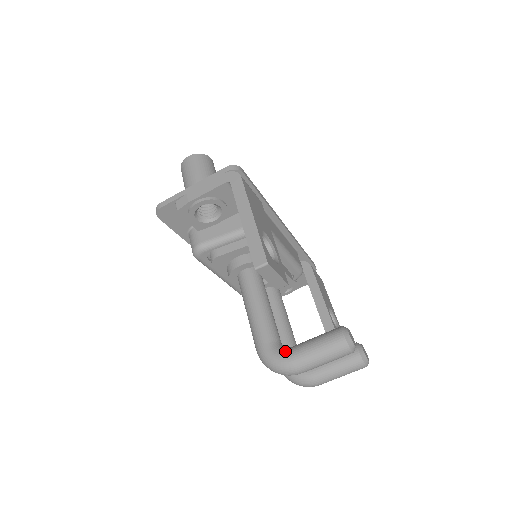
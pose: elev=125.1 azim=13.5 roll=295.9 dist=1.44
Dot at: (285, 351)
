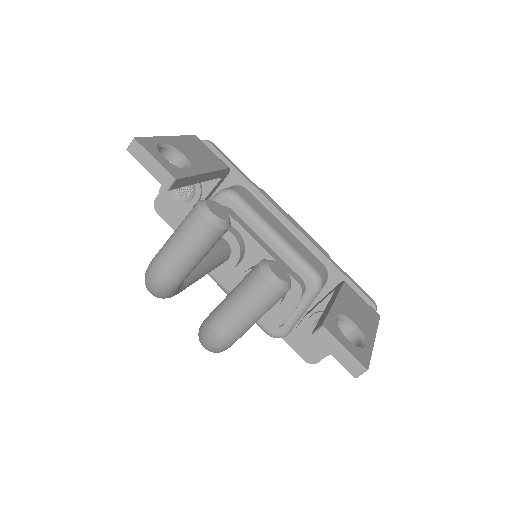
Dot at: occluded
